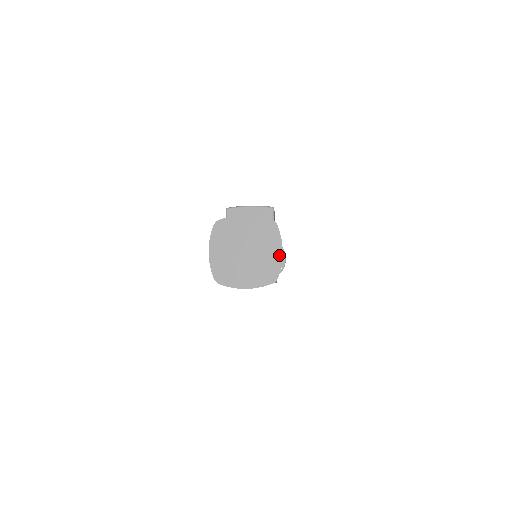
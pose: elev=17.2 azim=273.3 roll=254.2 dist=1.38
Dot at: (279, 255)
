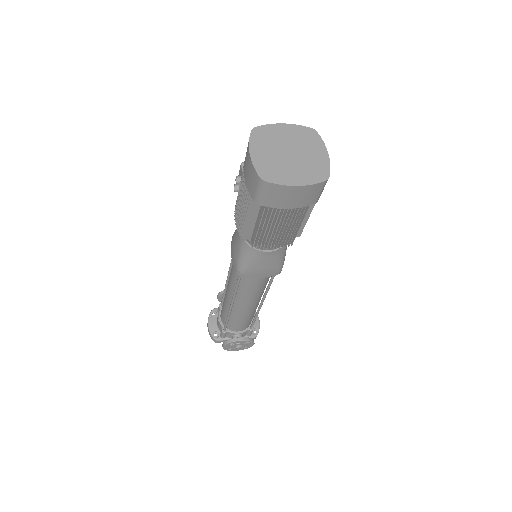
Dot at: (326, 157)
